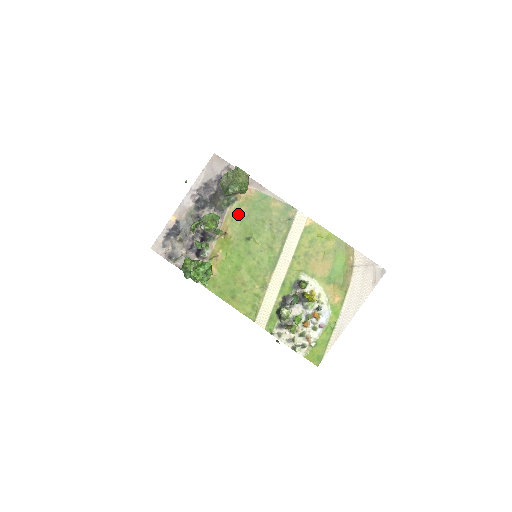
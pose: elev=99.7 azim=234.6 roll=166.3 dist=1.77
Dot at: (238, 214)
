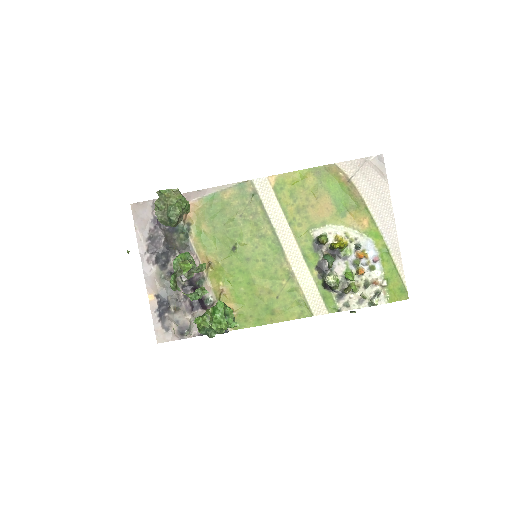
Dot at: (204, 236)
